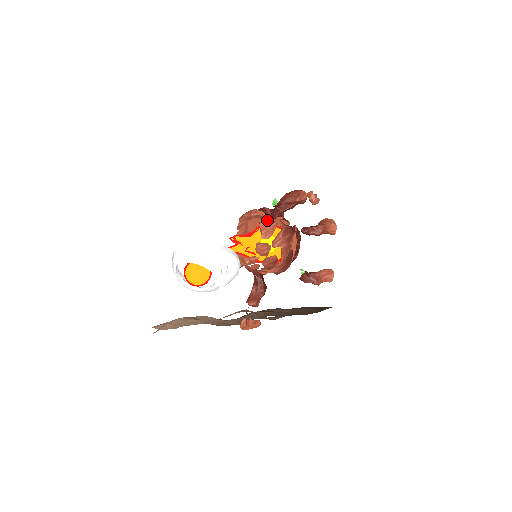
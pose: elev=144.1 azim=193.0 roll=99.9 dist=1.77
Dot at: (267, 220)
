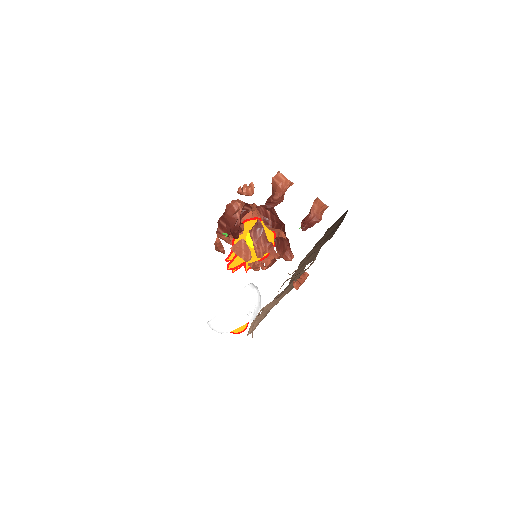
Dot at: (235, 246)
